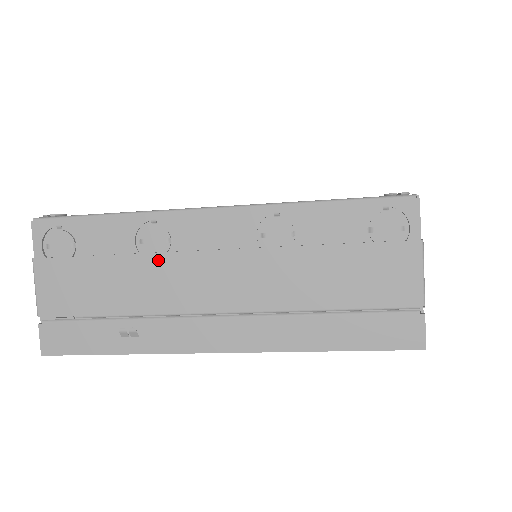
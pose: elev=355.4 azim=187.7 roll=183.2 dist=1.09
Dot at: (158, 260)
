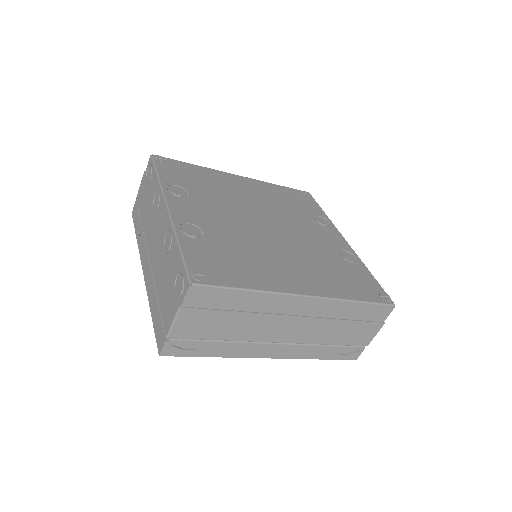
Dot at: (152, 211)
